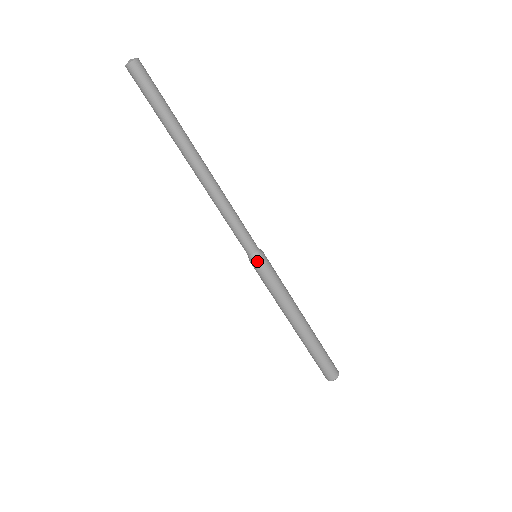
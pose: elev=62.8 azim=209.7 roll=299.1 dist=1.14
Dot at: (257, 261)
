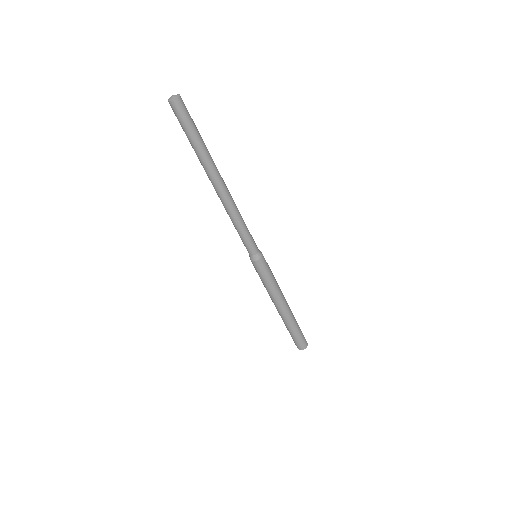
Dot at: (257, 261)
